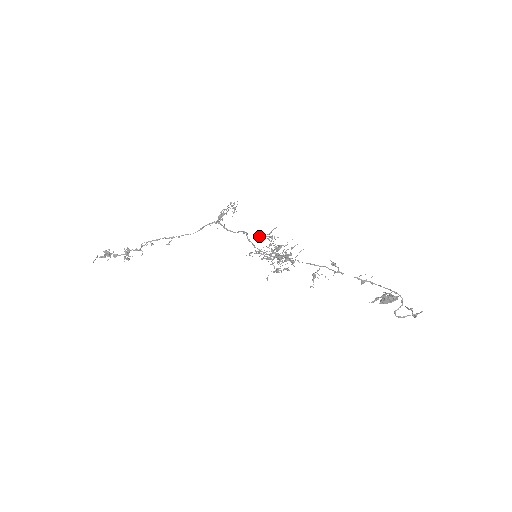
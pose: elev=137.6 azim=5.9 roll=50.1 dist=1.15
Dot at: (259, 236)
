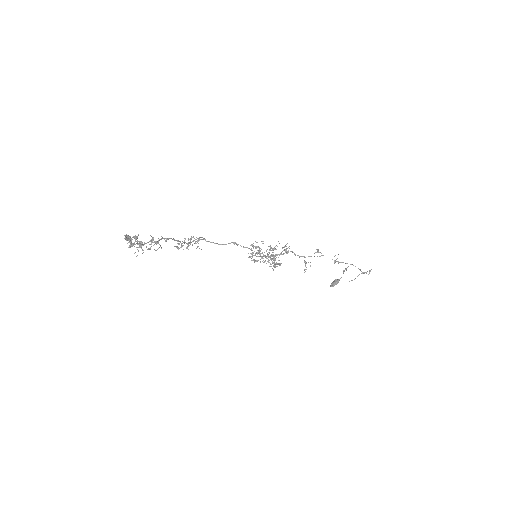
Dot at: (255, 241)
